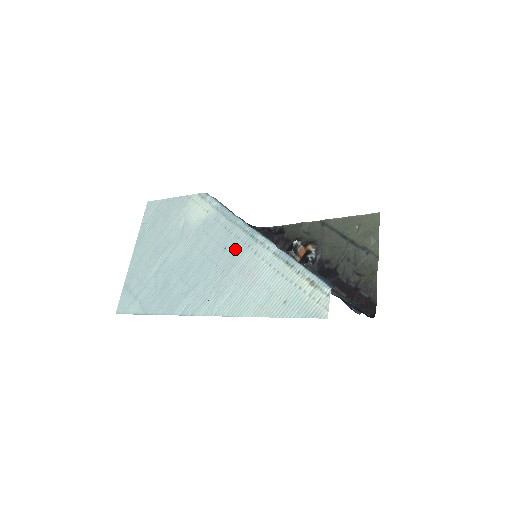
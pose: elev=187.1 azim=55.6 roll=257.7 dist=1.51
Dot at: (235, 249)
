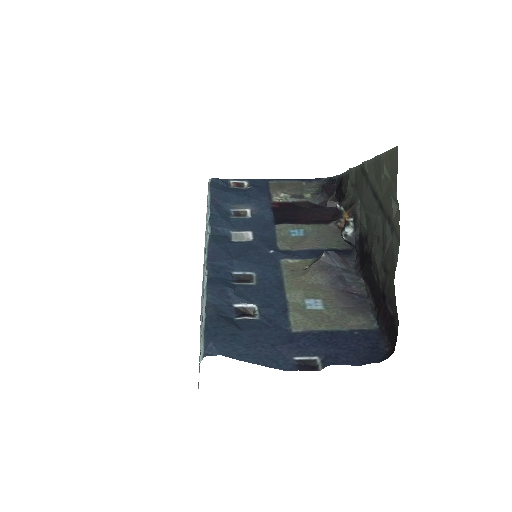
Dot at: occluded
